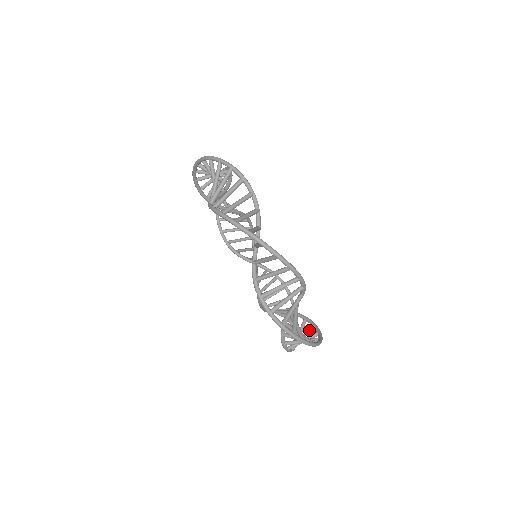
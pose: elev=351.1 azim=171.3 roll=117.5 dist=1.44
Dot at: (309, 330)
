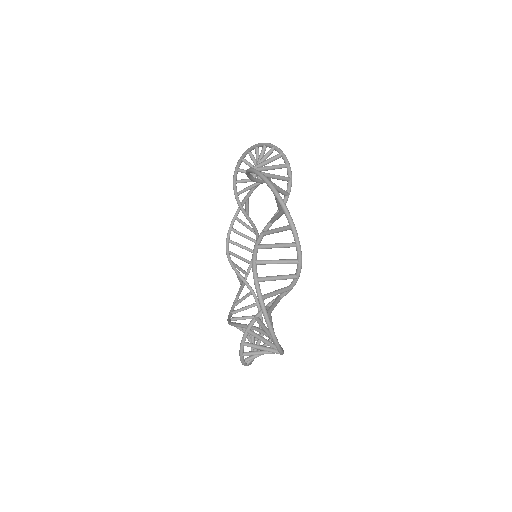
Dot at: occluded
